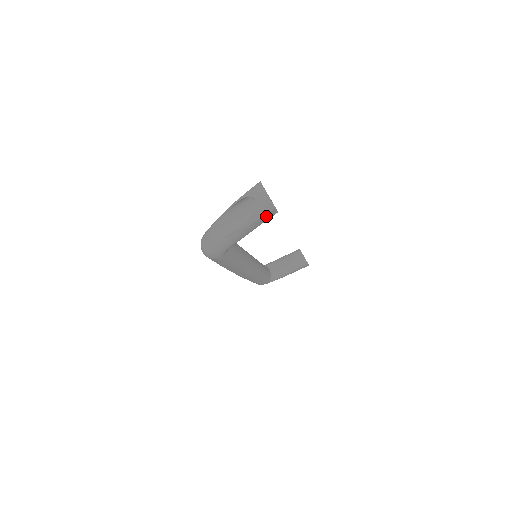
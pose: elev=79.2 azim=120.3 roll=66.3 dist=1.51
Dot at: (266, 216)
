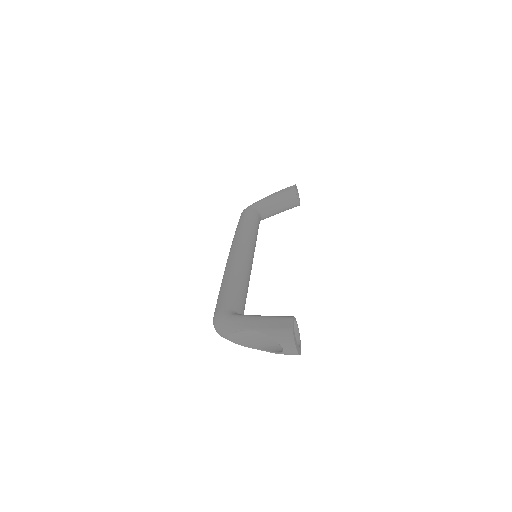
Dot at: occluded
